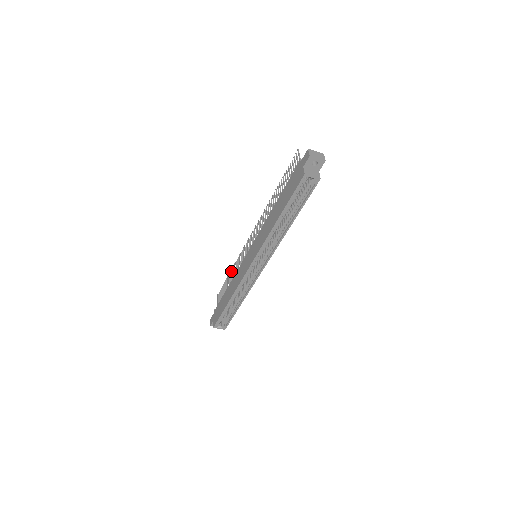
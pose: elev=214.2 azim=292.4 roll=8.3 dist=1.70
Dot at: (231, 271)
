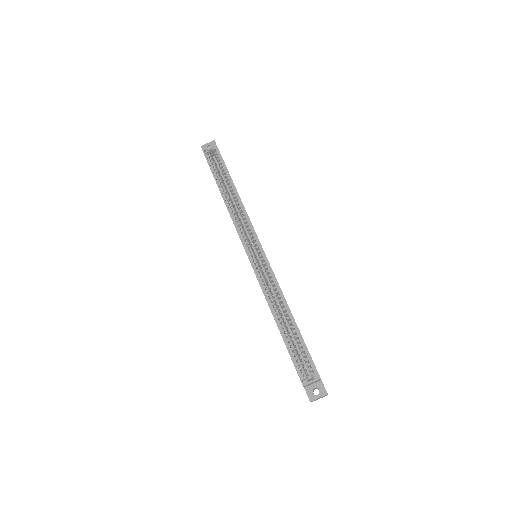
Dot at: occluded
